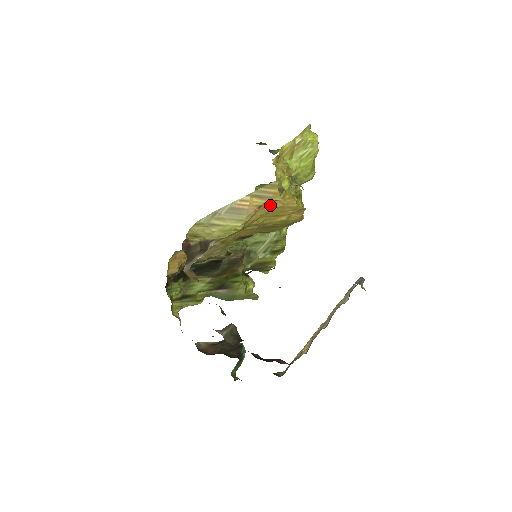
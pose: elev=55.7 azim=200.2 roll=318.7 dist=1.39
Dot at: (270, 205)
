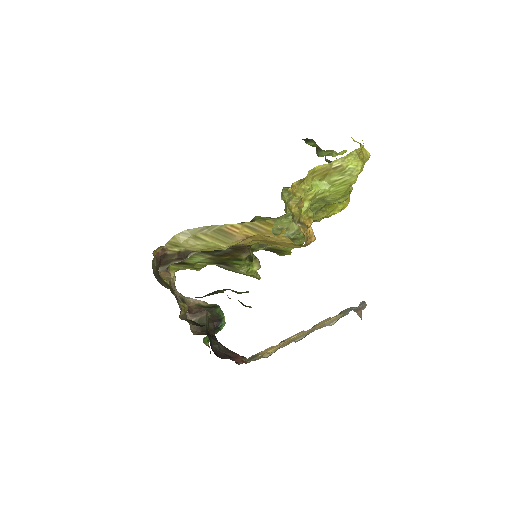
Dot at: (262, 237)
